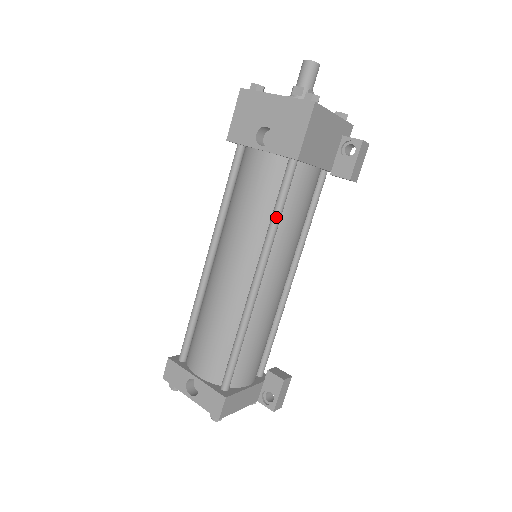
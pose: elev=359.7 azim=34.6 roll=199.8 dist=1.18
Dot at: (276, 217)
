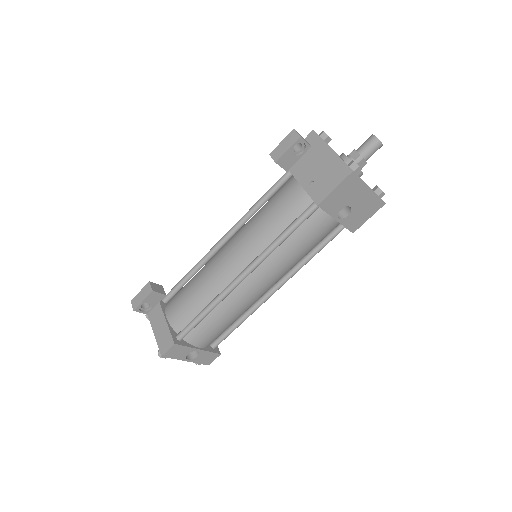
Dot at: occluded
